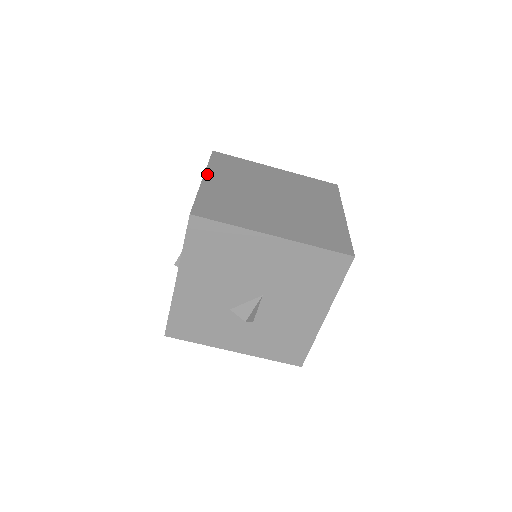
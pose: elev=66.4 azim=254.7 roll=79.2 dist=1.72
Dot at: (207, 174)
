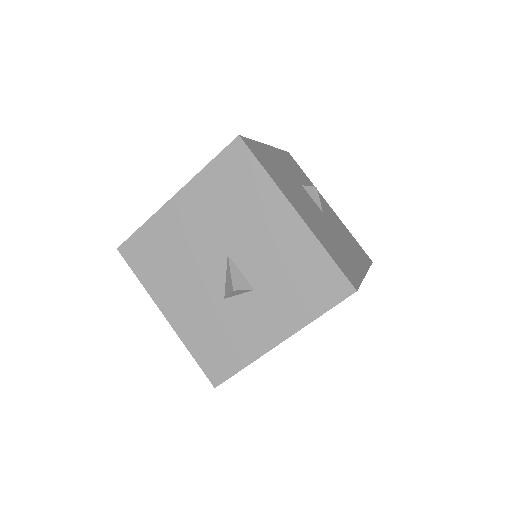
Dot at: occluded
